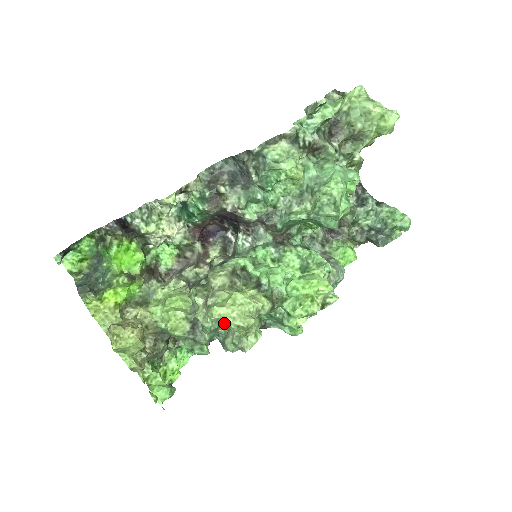
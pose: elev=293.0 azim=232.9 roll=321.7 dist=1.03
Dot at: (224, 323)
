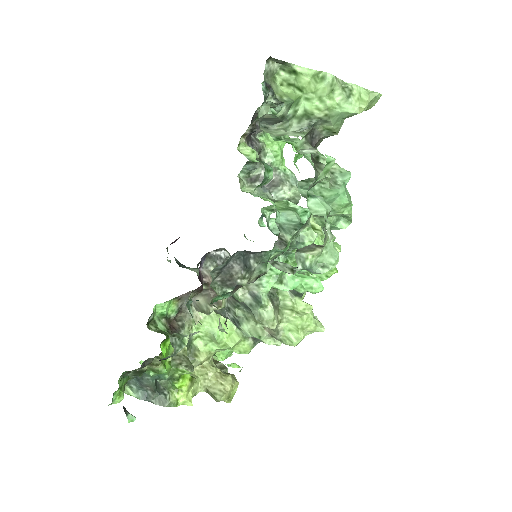
Dot at: occluded
